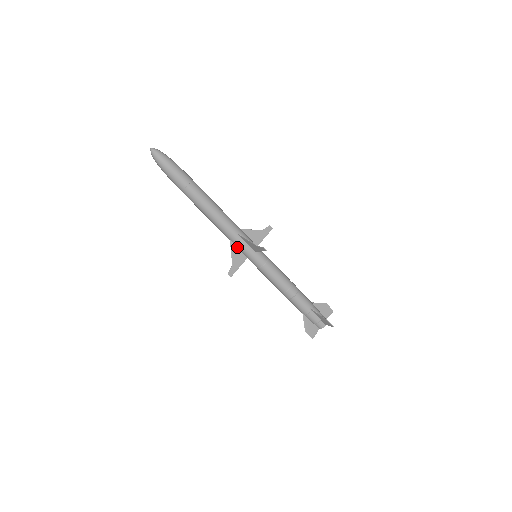
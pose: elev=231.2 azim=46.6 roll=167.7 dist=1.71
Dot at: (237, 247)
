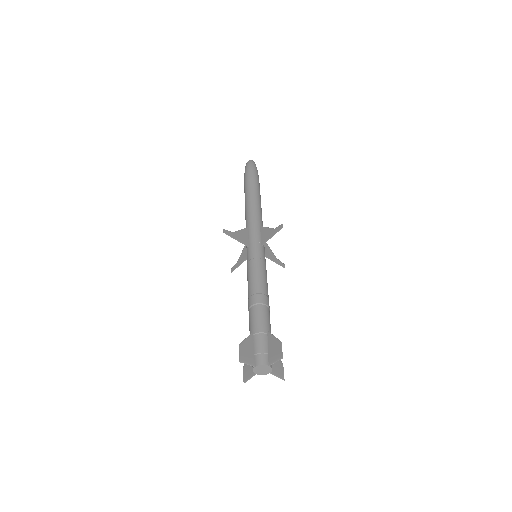
Dot at: (248, 235)
